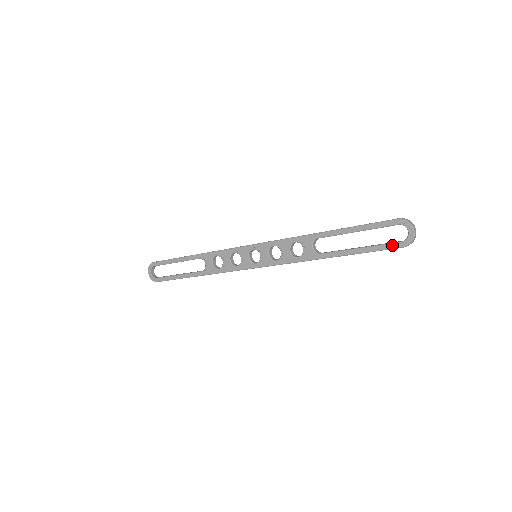
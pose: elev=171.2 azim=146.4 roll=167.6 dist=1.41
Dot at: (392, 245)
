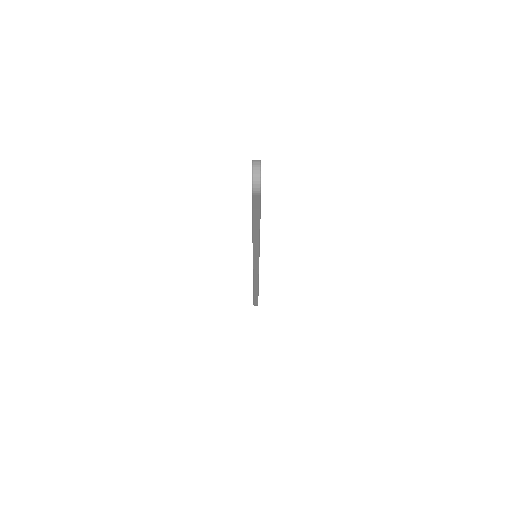
Dot at: (252, 196)
